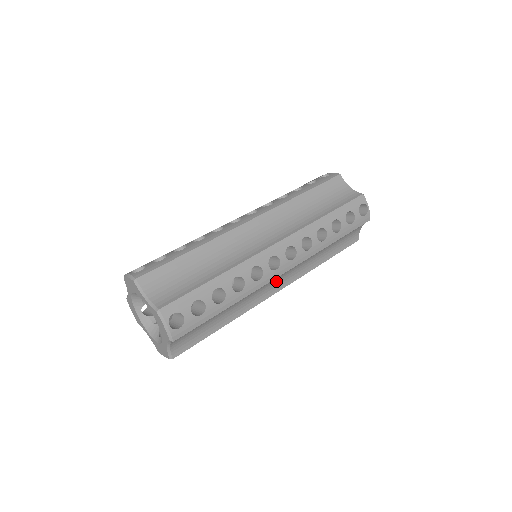
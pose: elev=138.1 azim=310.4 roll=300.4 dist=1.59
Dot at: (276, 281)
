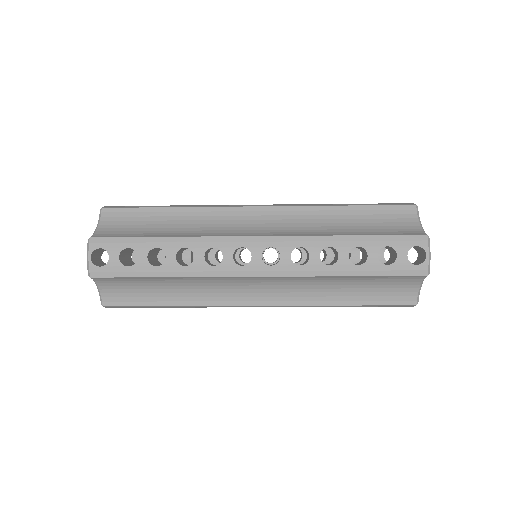
Dot at: (253, 228)
